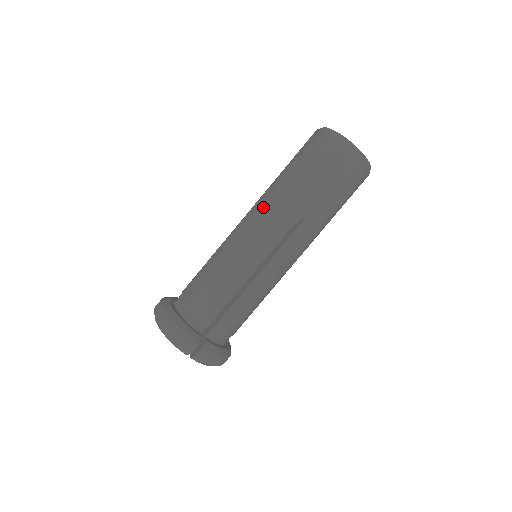
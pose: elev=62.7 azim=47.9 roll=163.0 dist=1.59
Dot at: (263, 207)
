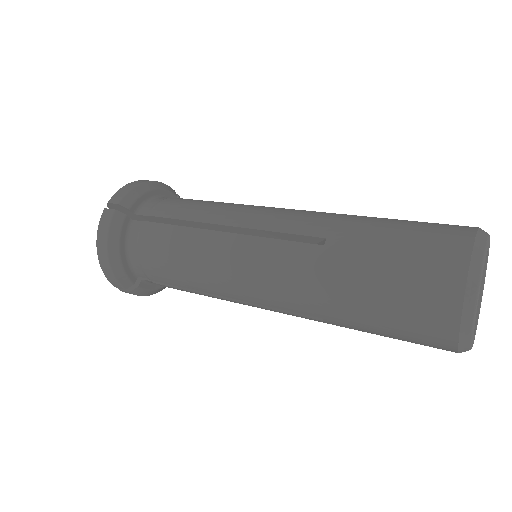
Dot at: (289, 264)
